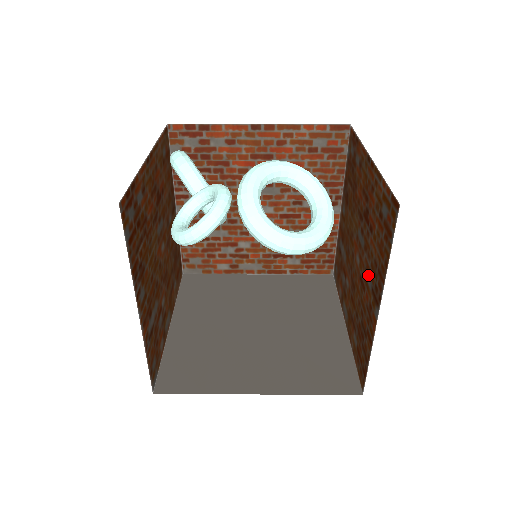
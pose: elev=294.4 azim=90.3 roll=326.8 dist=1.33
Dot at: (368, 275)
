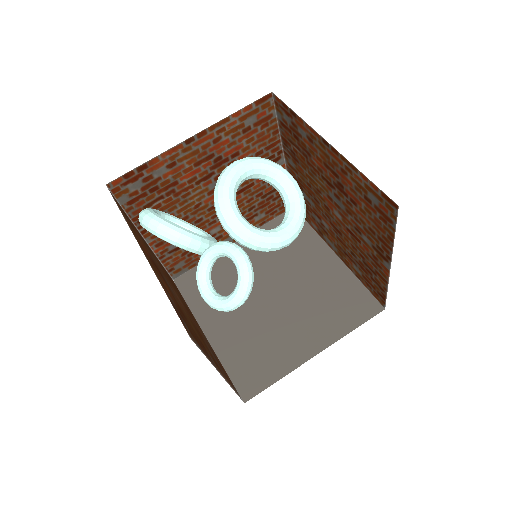
Dot at: (362, 234)
